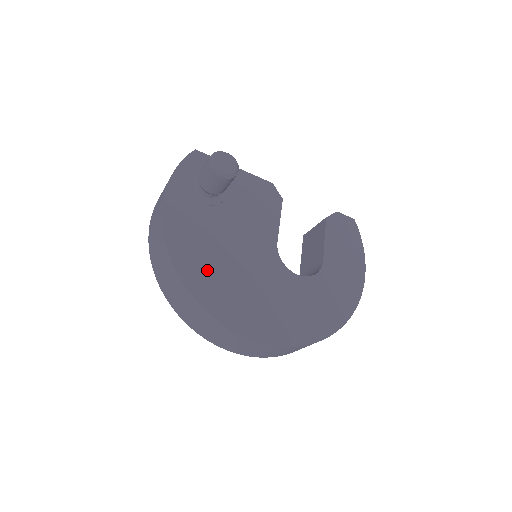
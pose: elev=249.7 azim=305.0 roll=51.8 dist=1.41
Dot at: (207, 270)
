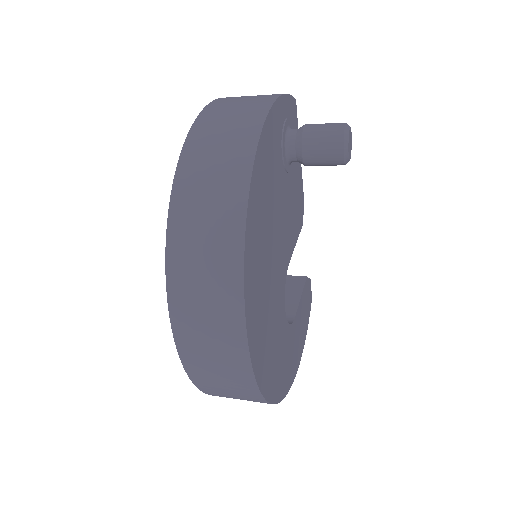
Dot at: (260, 226)
